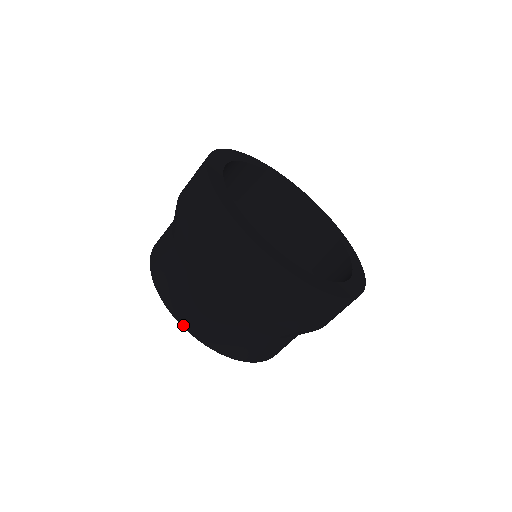
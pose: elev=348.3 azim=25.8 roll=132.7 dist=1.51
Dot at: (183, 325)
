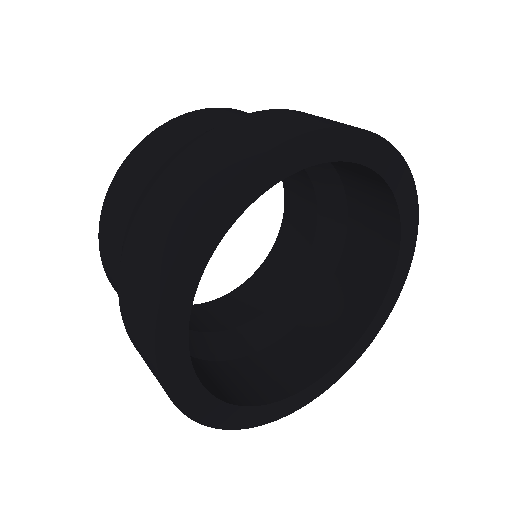
Dot at: occluded
